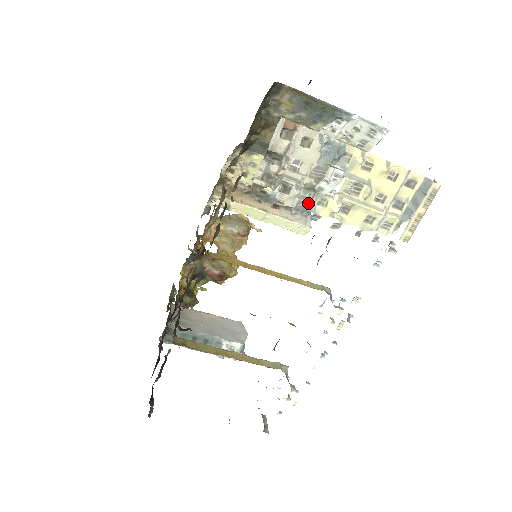
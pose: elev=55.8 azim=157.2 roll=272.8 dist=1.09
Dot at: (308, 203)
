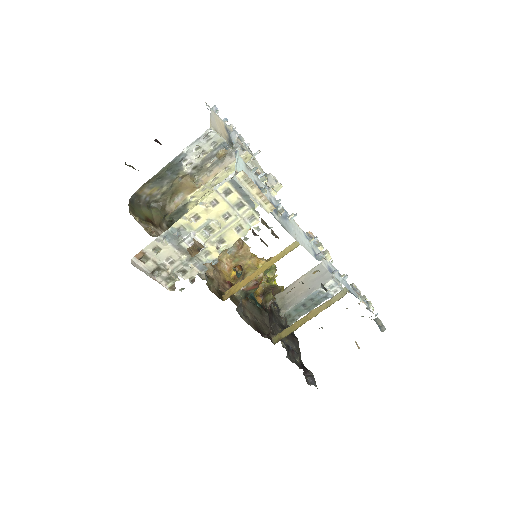
Dot at: (201, 263)
